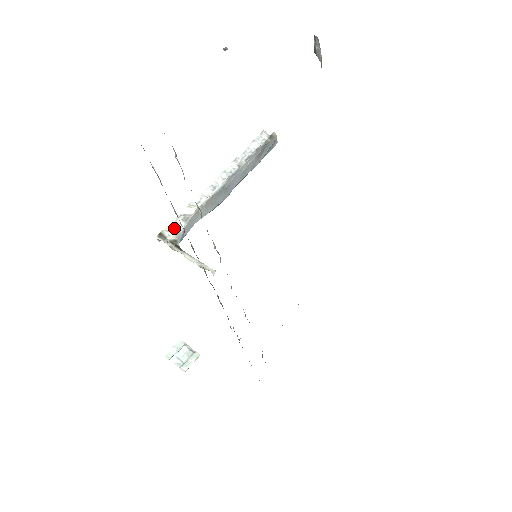
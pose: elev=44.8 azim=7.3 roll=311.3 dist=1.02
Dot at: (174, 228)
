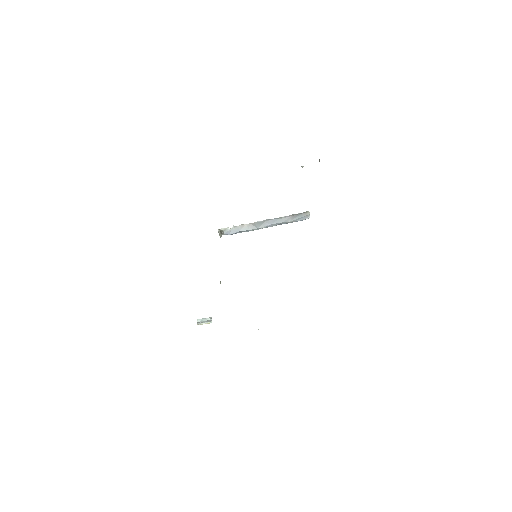
Dot at: occluded
